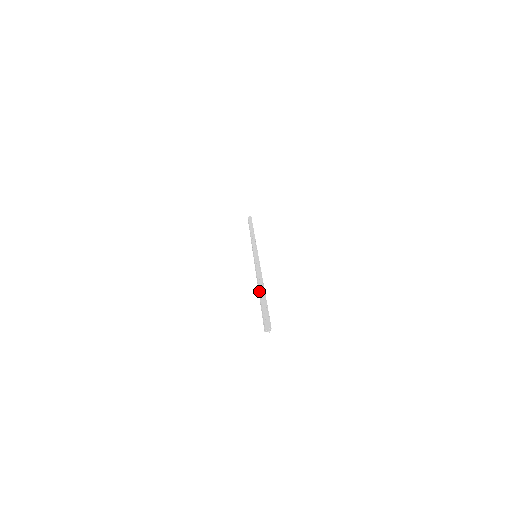
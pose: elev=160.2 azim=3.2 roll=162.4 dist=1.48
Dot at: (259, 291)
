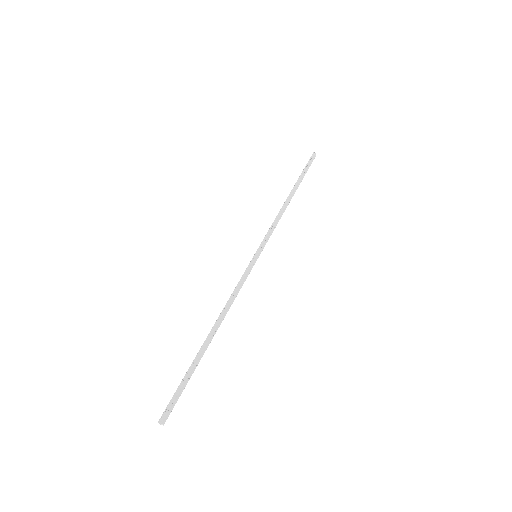
Dot at: (204, 341)
